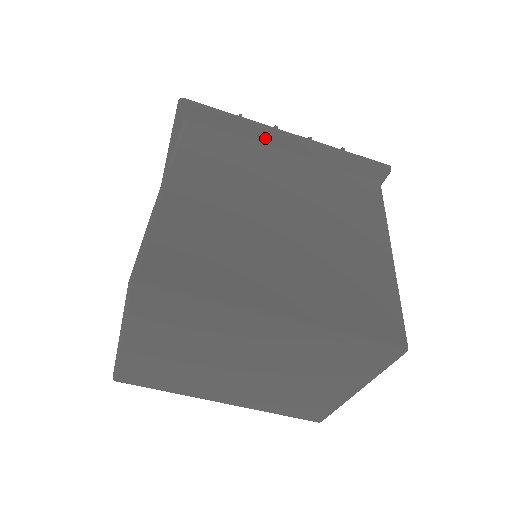
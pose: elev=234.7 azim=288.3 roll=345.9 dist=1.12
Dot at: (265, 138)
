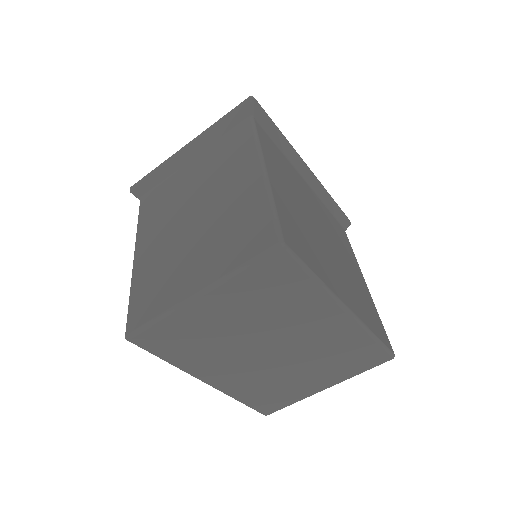
Dot at: (296, 162)
